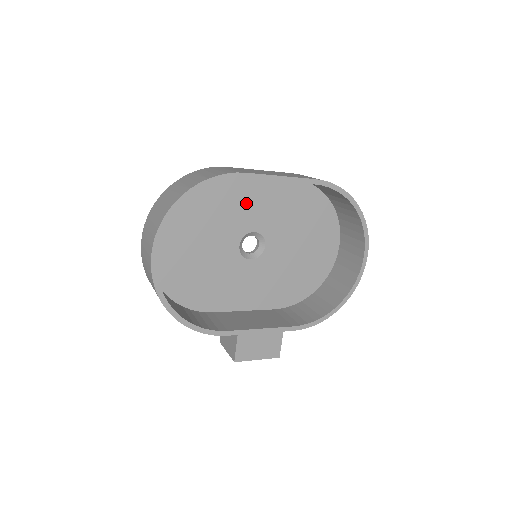
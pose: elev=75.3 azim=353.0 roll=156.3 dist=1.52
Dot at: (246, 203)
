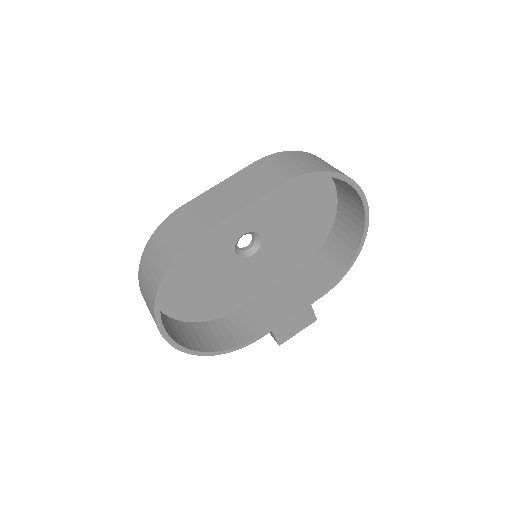
Dot at: occluded
